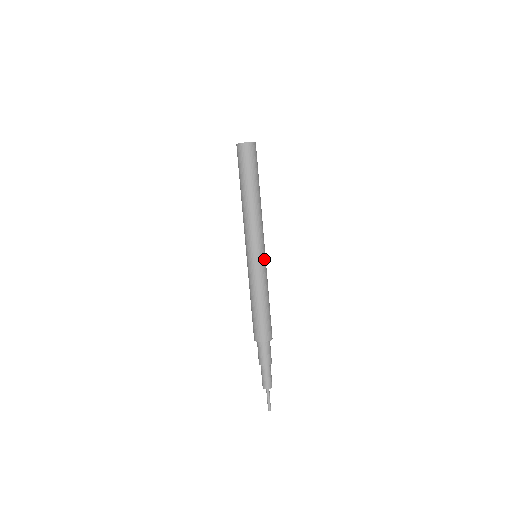
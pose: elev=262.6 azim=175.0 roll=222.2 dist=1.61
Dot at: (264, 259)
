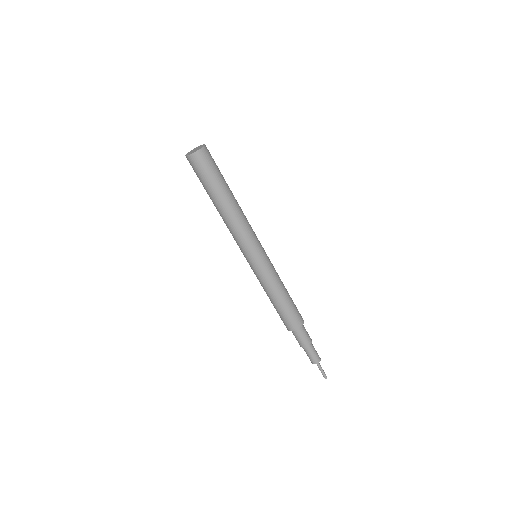
Dot at: (266, 254)
